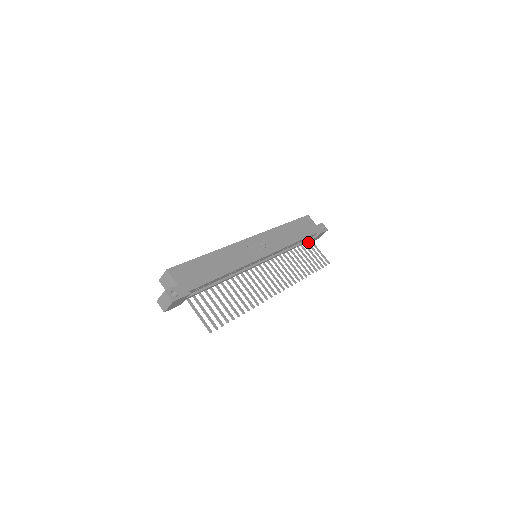
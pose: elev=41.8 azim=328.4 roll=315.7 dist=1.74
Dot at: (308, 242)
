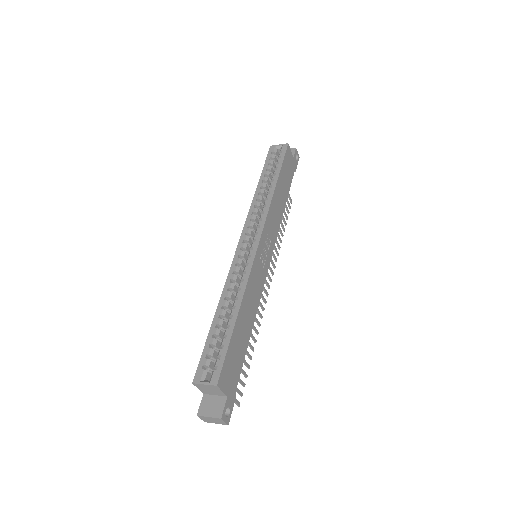
Dot at: occluded
